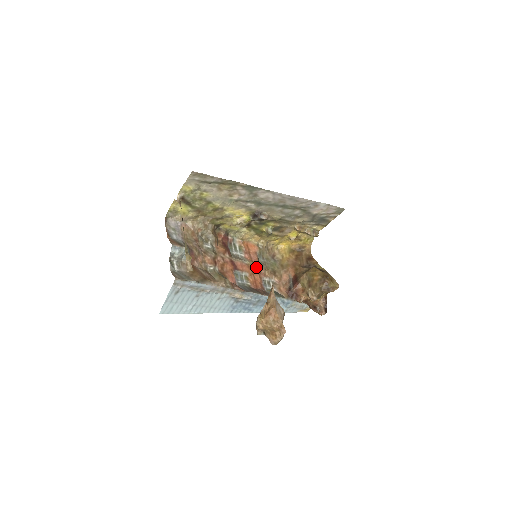
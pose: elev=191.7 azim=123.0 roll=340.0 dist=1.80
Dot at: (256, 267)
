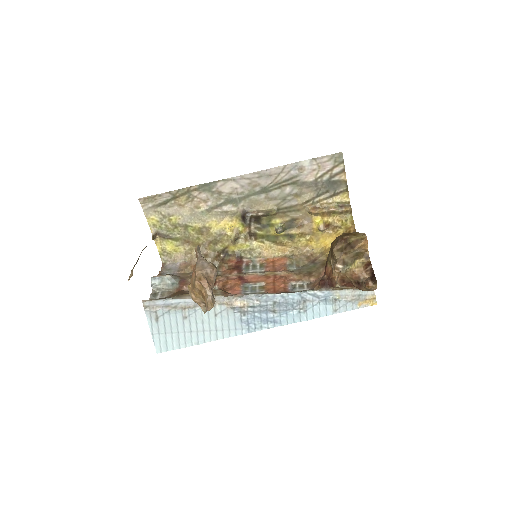
Dot at: (280, 275)
